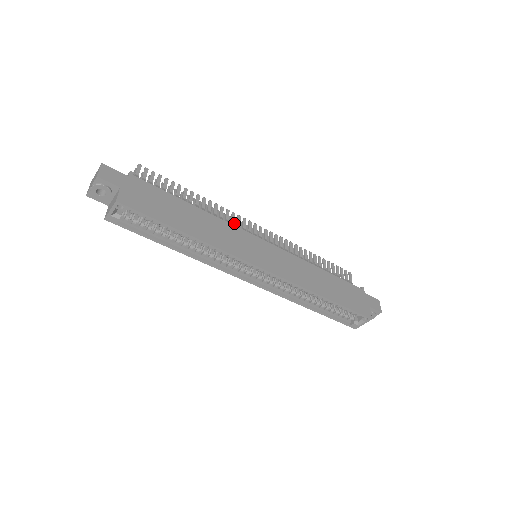
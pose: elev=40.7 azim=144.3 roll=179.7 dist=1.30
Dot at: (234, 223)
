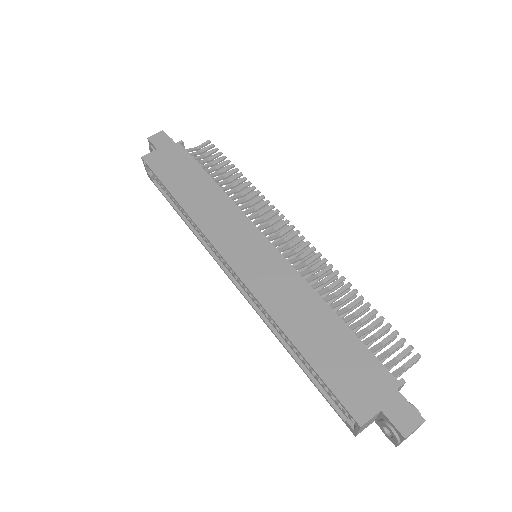
Dot at: (270, 218)
